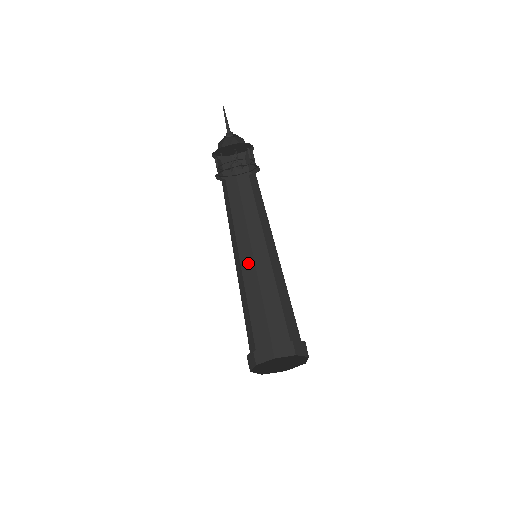
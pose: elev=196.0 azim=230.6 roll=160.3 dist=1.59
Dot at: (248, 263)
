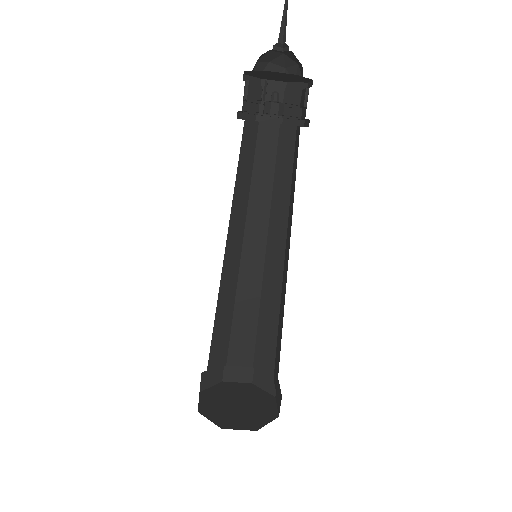
Dot at: (233, 255)
